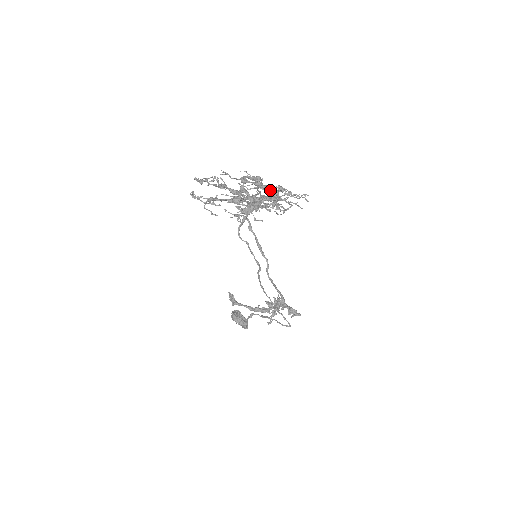
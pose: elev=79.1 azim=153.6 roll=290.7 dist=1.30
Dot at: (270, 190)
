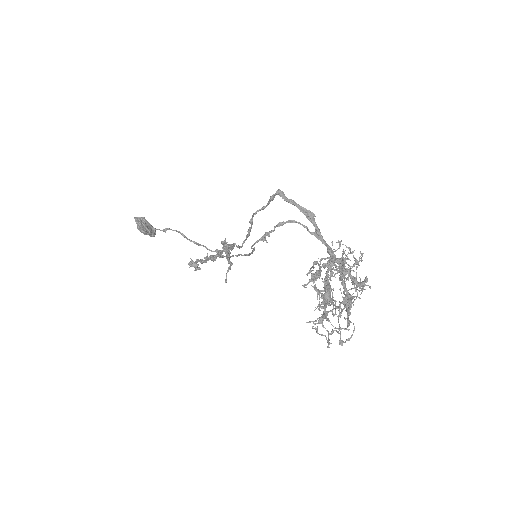
Dot at: (360, 286)
